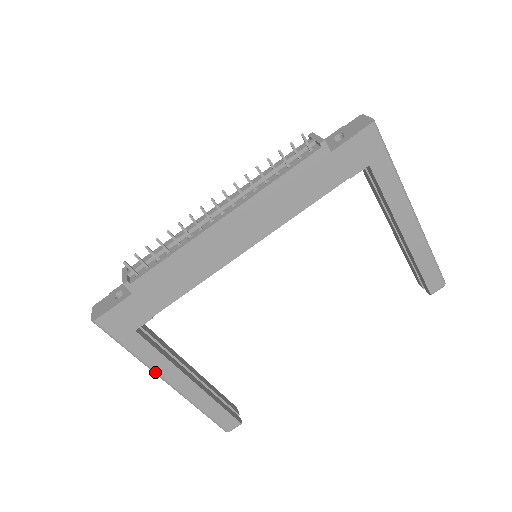
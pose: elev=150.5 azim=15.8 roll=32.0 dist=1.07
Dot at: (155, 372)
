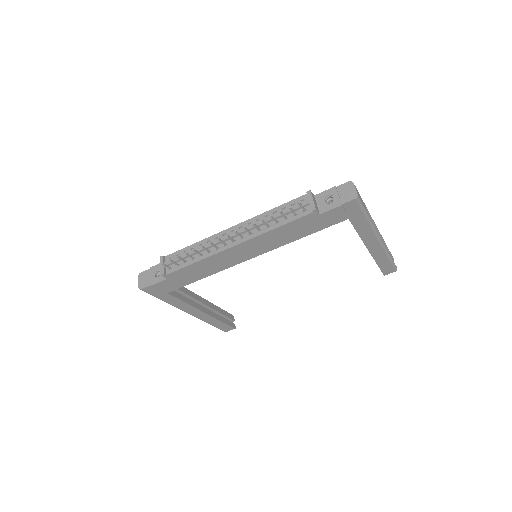
Dot at: occluded
